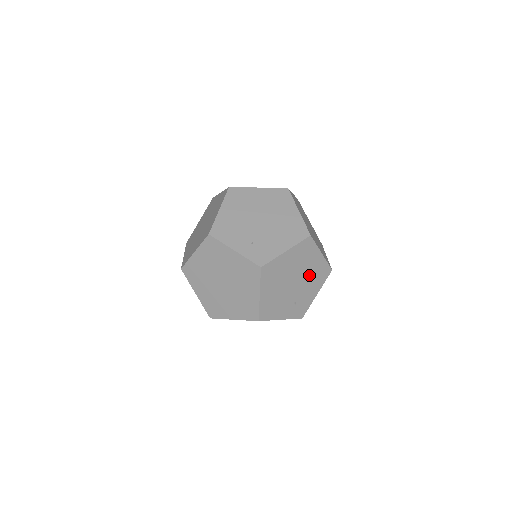
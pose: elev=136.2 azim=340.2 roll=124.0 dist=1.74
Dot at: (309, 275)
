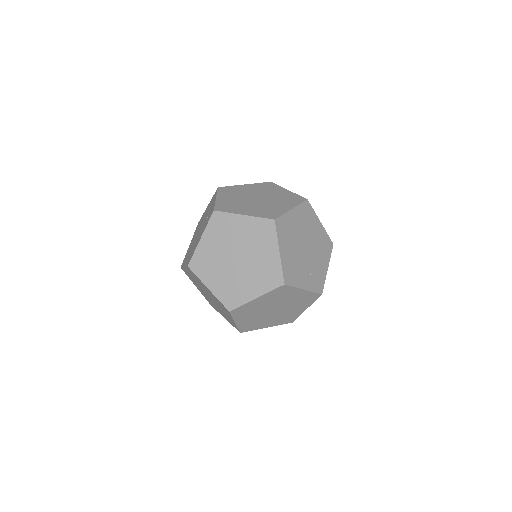
Dot at: occluded
